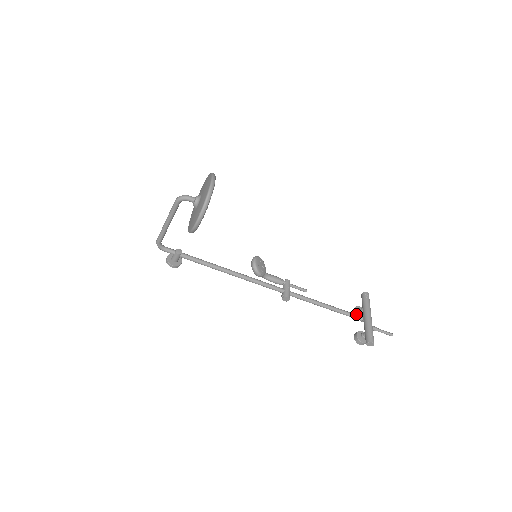
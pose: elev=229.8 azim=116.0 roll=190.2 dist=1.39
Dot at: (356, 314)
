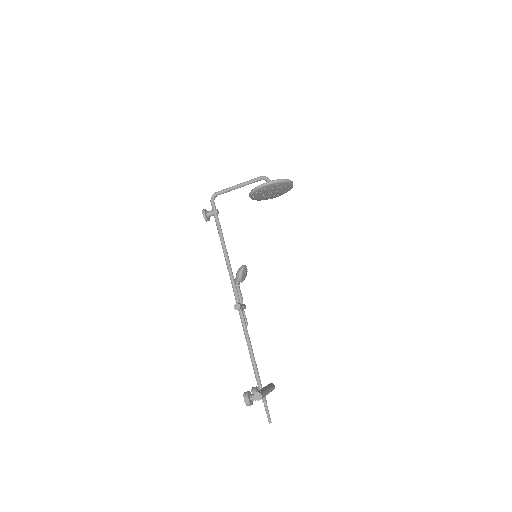
Dot at: (255, 388)
